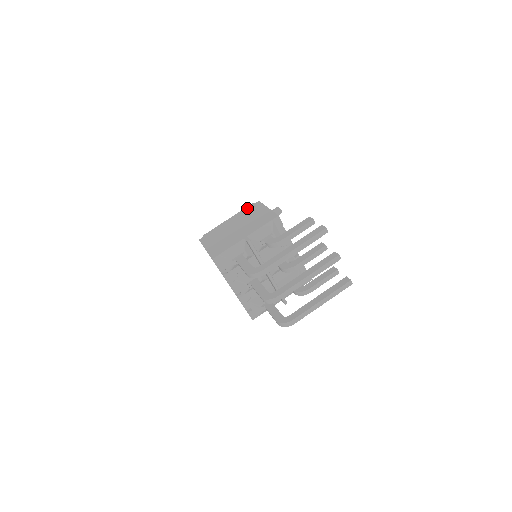
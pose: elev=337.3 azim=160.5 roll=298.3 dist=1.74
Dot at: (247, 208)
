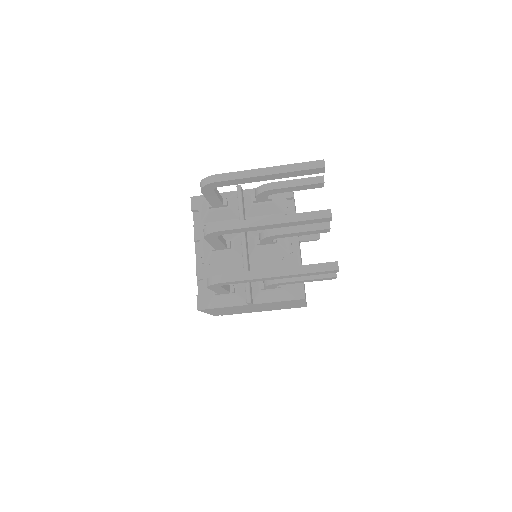
Dot at: occluded
